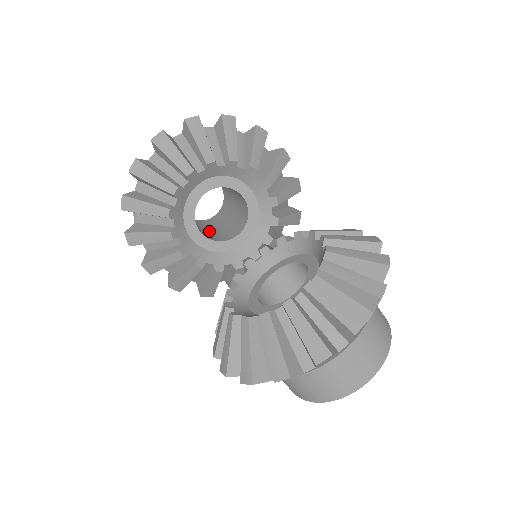
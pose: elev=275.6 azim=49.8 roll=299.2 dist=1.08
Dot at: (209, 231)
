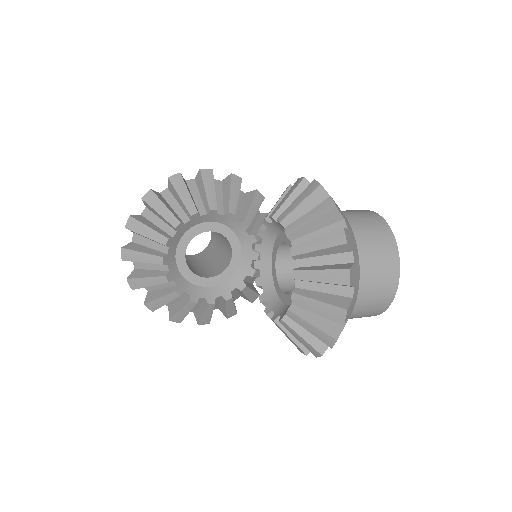
Dot at: (215, 260)
